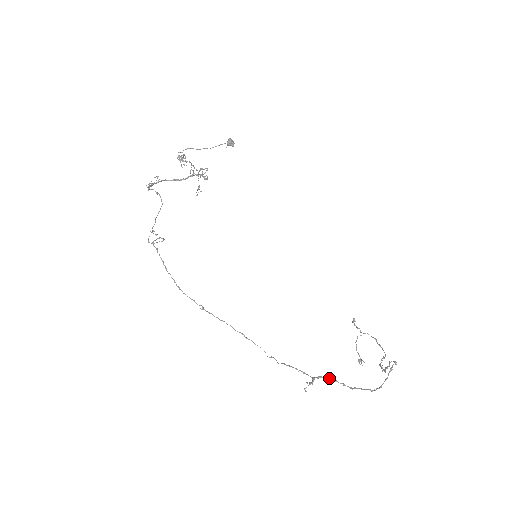
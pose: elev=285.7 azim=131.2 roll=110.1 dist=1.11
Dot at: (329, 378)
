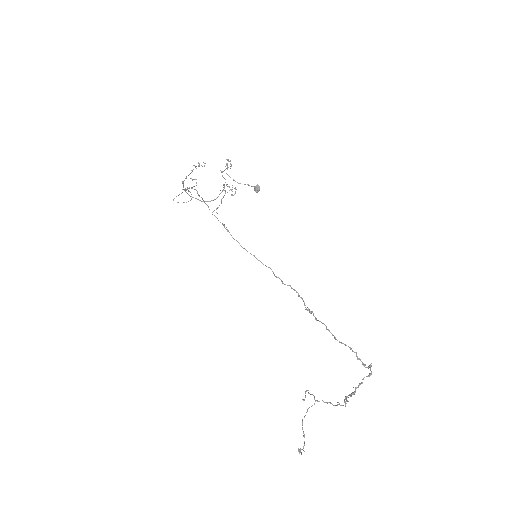
Dot at: (323, 323)
